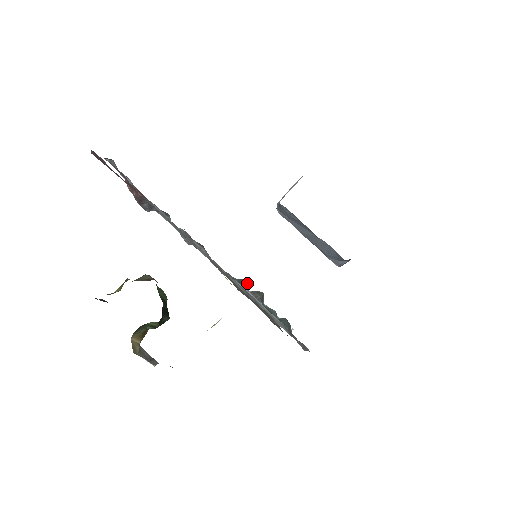
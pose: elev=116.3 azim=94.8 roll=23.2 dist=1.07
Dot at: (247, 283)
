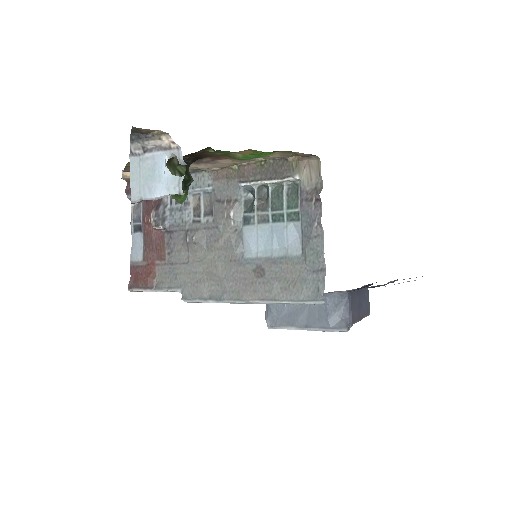
Dot at: (252, 204)
